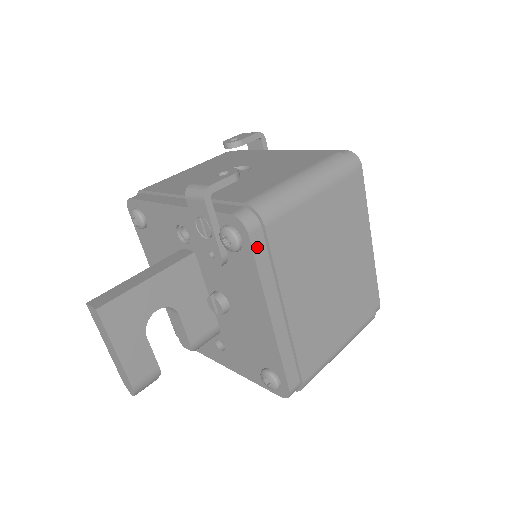
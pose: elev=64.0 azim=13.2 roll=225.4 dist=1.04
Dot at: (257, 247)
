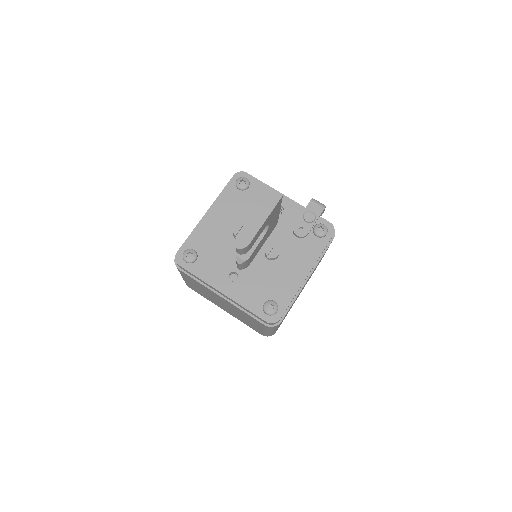
Dot at: occluded
